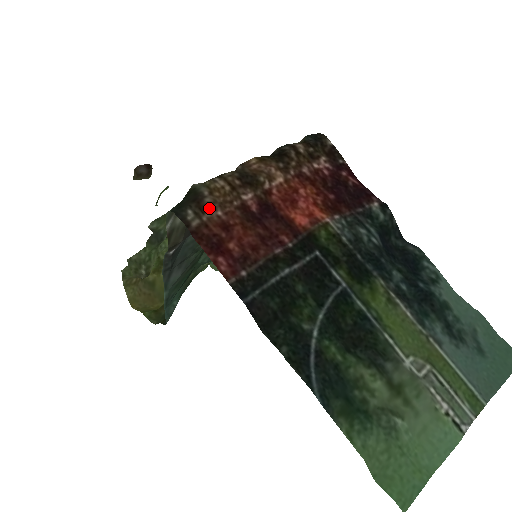
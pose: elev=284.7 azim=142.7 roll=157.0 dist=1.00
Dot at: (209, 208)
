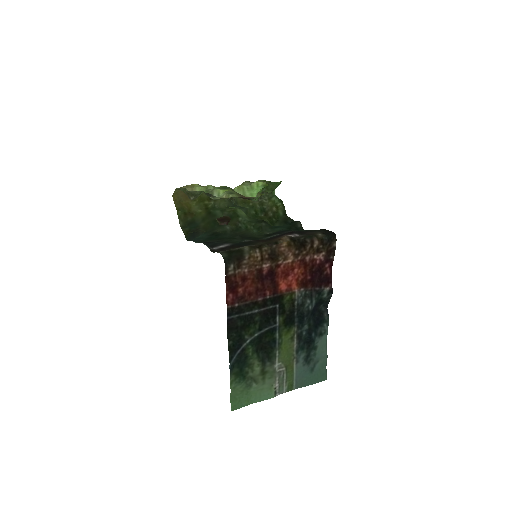
Dot at: (243, 266)
